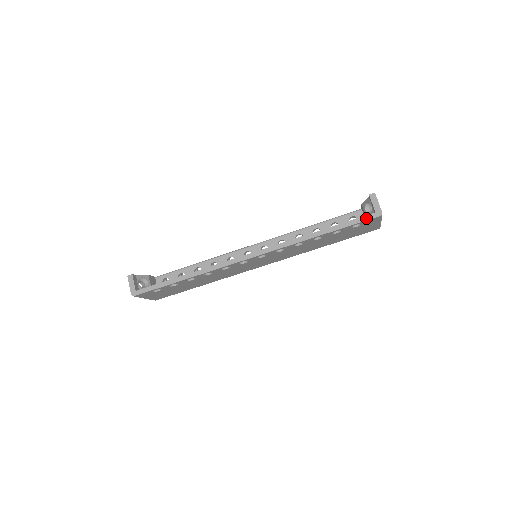
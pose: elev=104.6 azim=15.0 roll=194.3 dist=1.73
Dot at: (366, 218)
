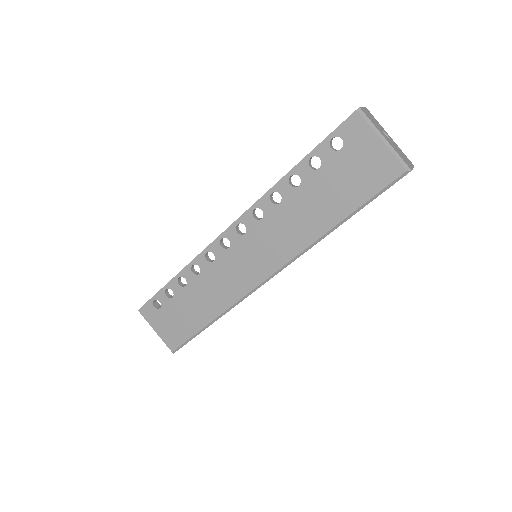
Dot at: (341, 124)
